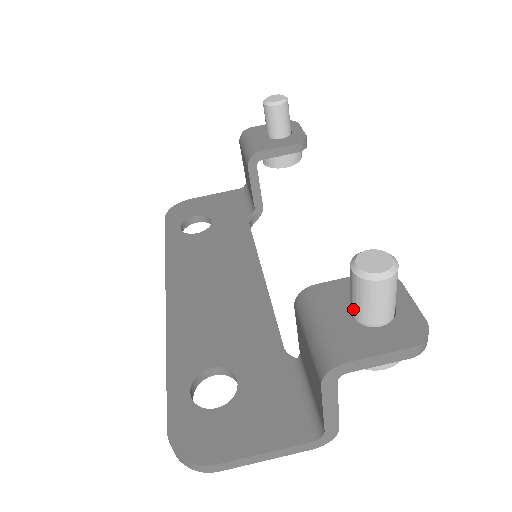
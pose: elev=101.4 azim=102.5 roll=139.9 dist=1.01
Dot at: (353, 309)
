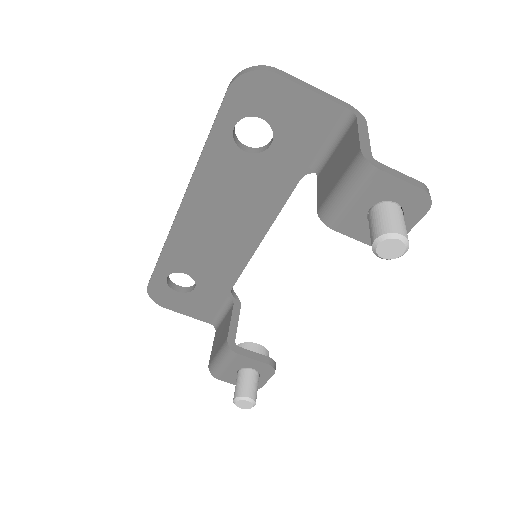
Dot at: (237, 377)
